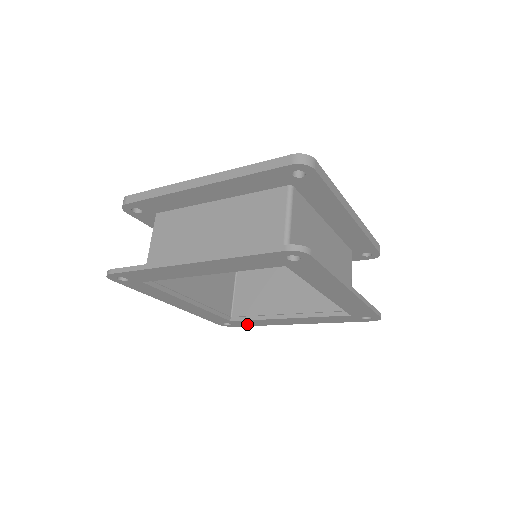
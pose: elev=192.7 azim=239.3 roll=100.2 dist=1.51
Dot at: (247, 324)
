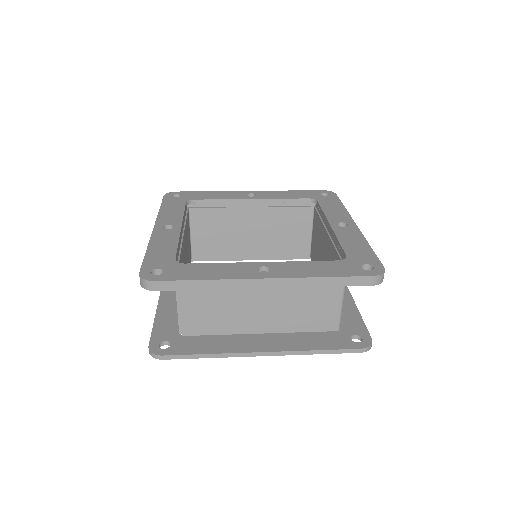
Dot at: occluded
